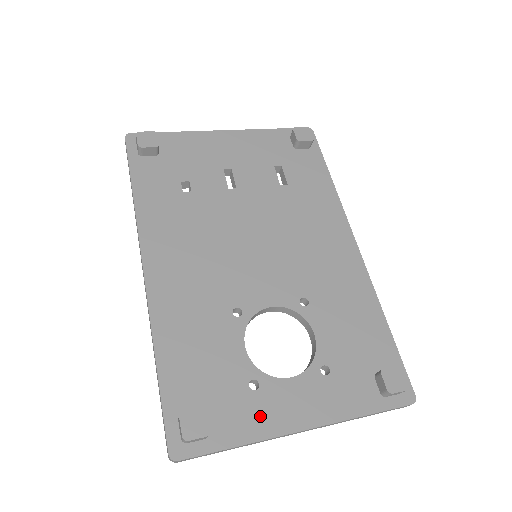
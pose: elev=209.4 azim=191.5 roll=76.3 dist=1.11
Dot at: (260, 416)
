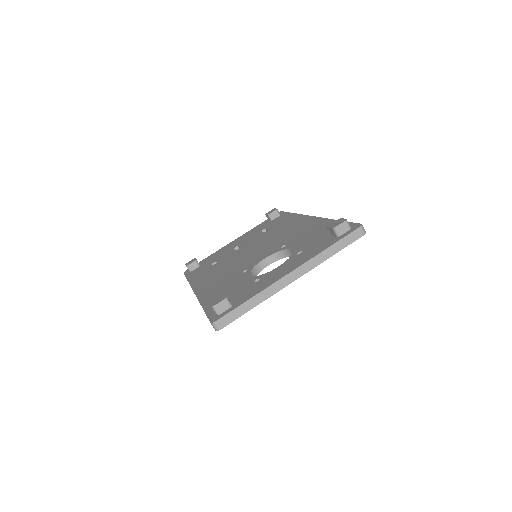
Dot at: (262, 285)
